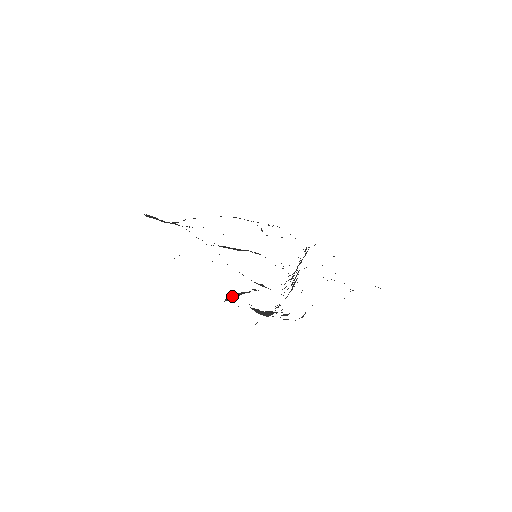
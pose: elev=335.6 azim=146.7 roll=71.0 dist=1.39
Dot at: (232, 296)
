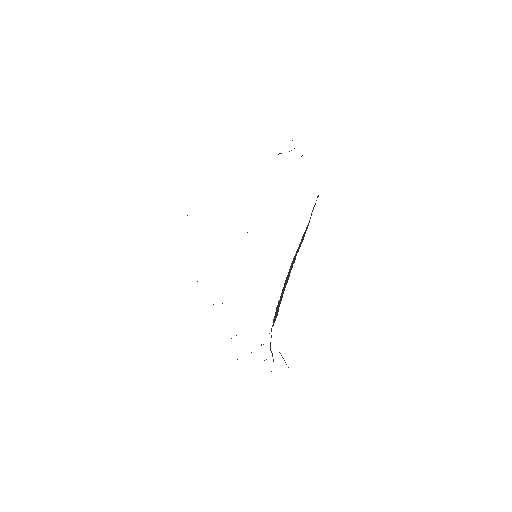
Dot at: (231, 338)
